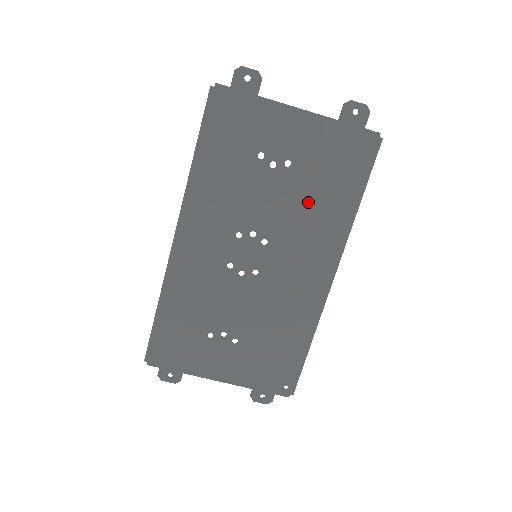
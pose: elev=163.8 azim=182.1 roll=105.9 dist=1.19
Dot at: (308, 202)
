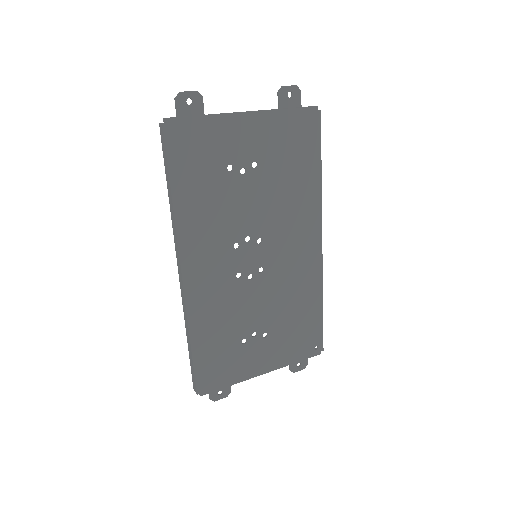
Dot at: (282, 190)
